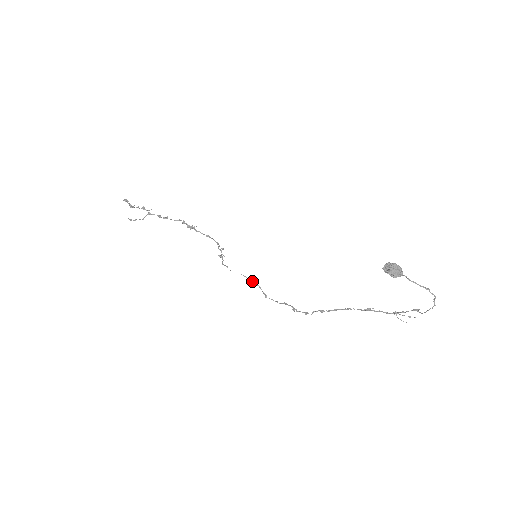
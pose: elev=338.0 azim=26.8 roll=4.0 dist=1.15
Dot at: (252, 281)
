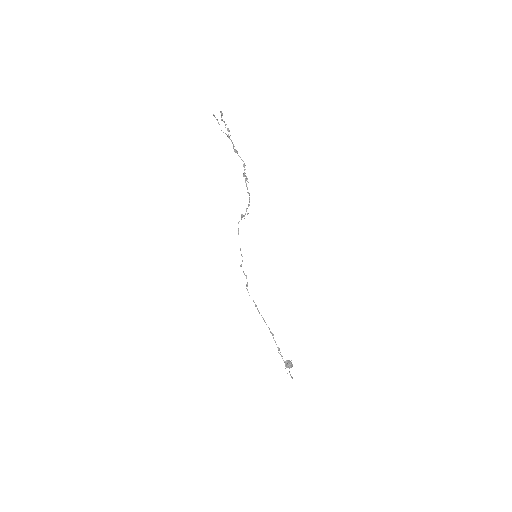
Dot at: (242, 256)
